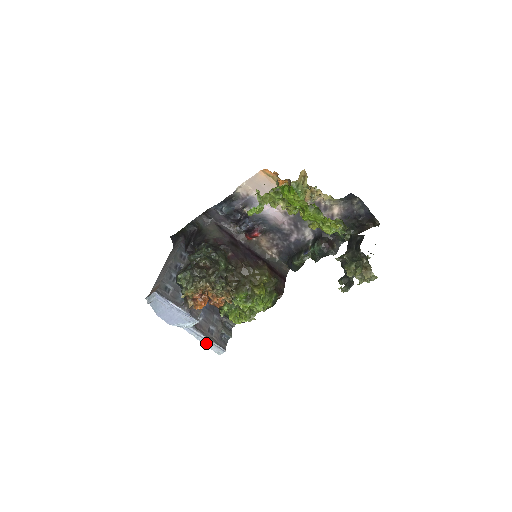
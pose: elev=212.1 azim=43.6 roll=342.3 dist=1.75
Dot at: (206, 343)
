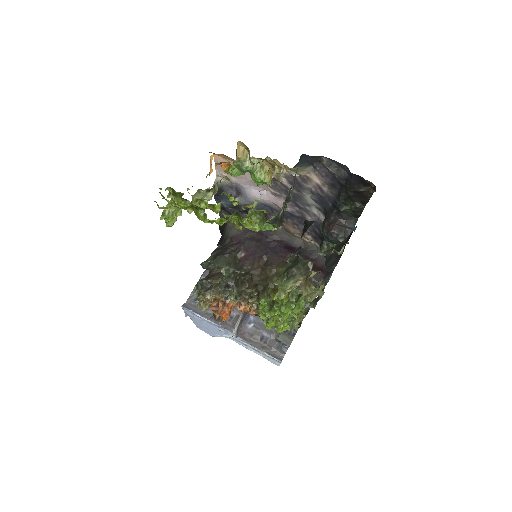
Dot at: (258, 353)
